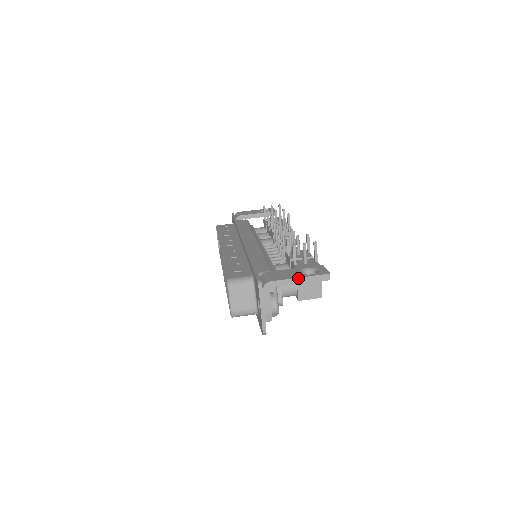
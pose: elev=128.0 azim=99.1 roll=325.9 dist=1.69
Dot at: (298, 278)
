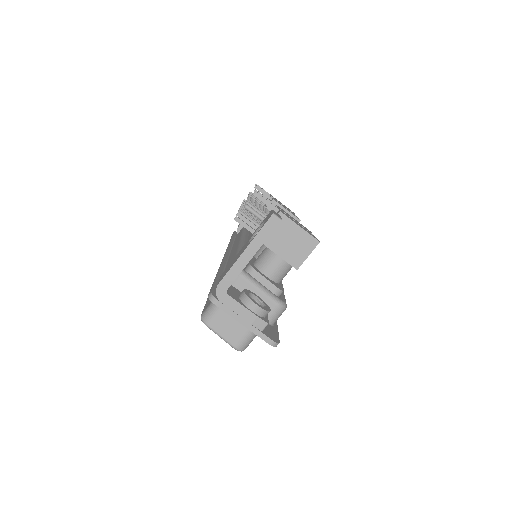
Dot at: (243, 253)
